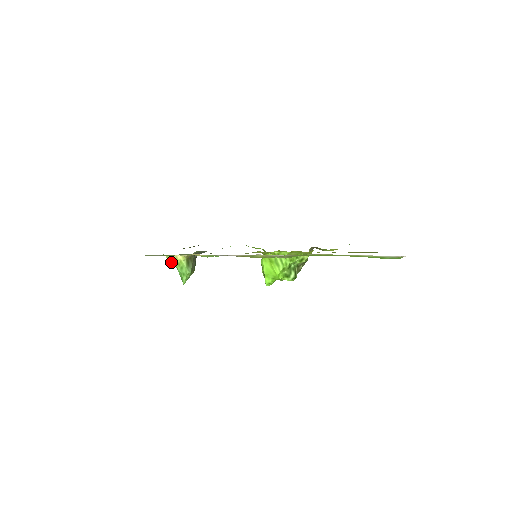
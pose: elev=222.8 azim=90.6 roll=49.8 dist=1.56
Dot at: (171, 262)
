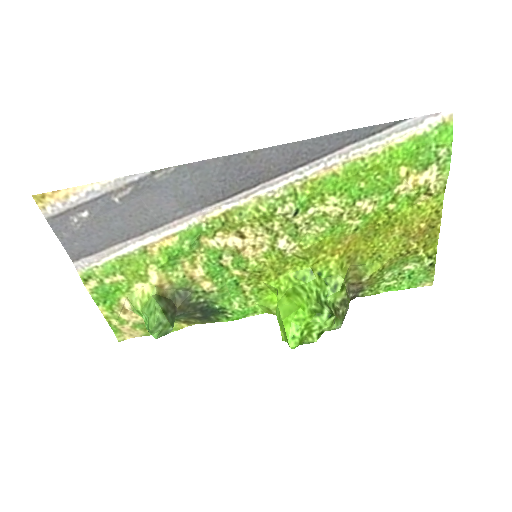
Dot at: (136, 307)
